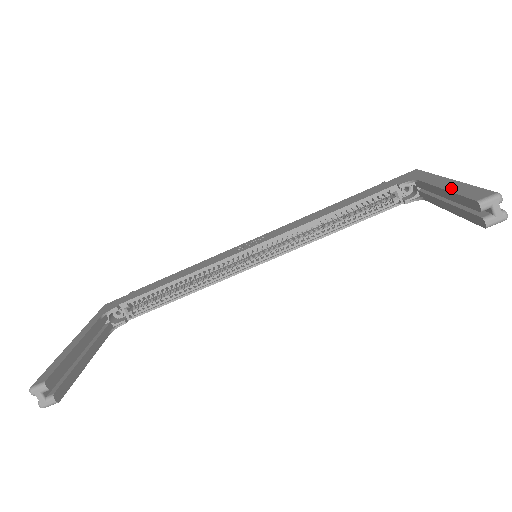
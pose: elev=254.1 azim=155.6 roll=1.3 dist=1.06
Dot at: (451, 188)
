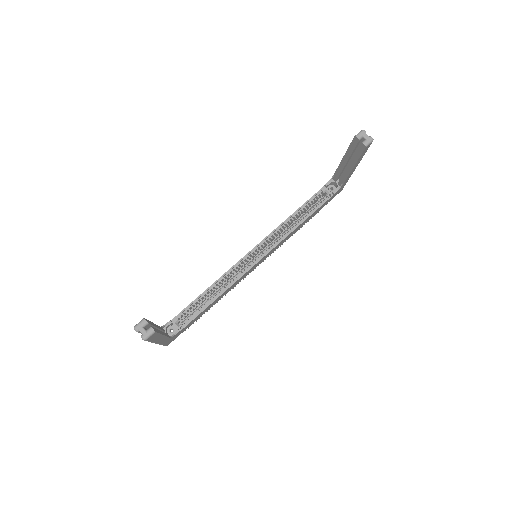
Dot at: (346, 153)
